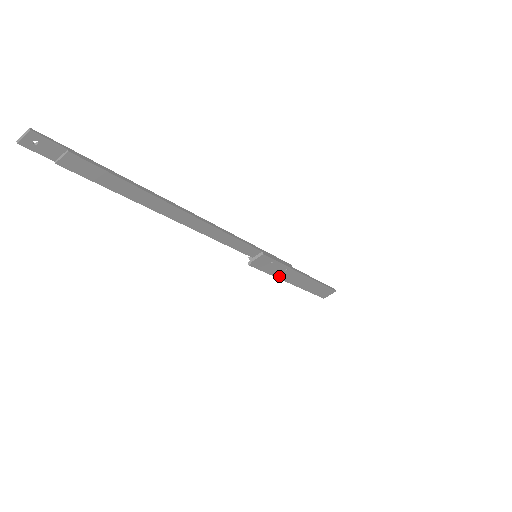
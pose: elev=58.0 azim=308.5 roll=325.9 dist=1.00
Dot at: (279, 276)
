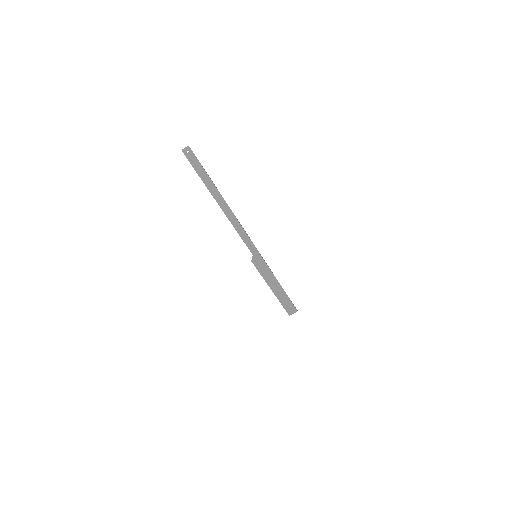
Dot at: (266, 279)
